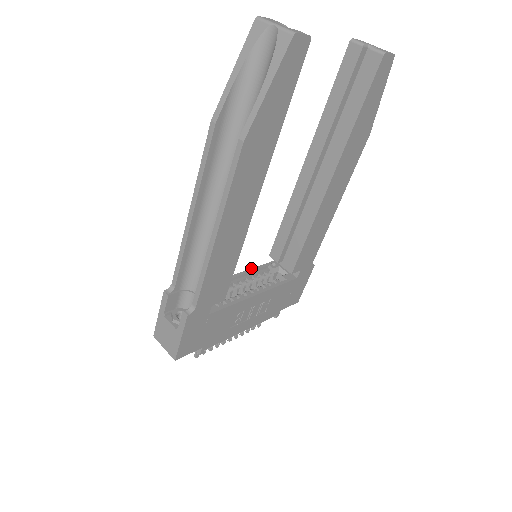
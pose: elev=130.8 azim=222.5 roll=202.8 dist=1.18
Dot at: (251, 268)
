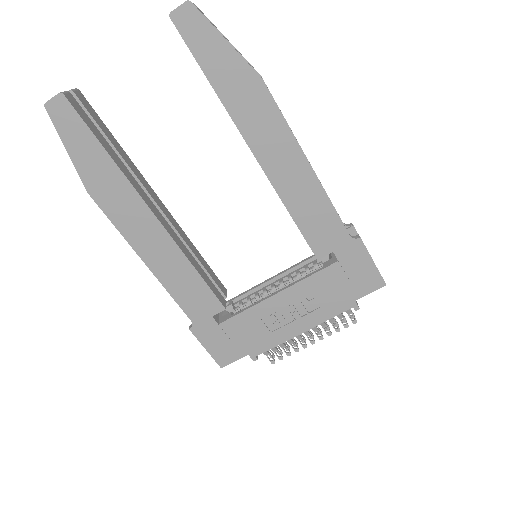
Dot at: (296, 264)
